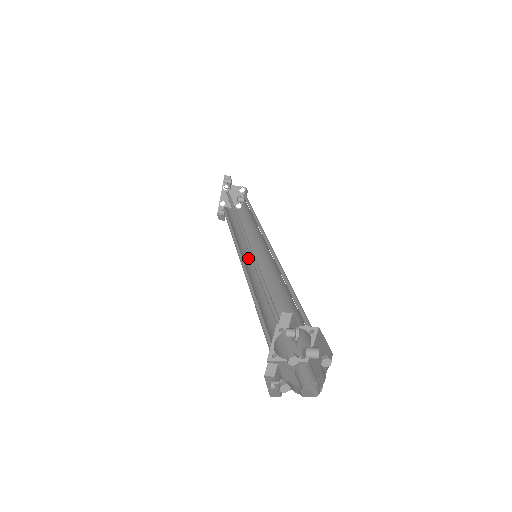
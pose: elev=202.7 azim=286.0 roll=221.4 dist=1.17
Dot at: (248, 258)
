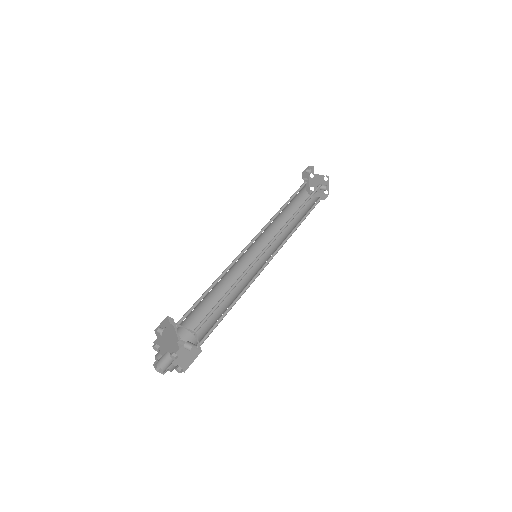
Dot at: (265, 253)
